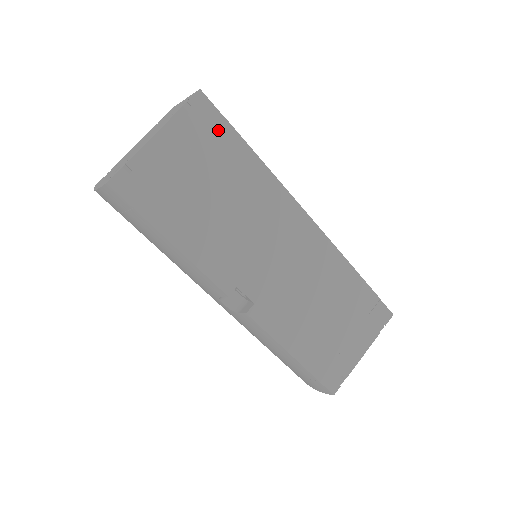
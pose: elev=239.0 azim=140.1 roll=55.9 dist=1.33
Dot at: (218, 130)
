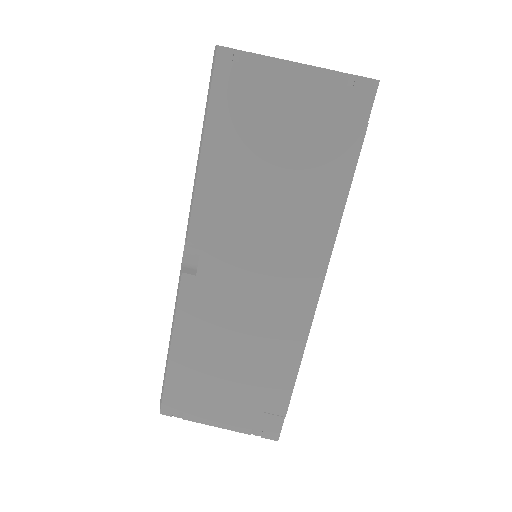
Dot at: (349, 129)
